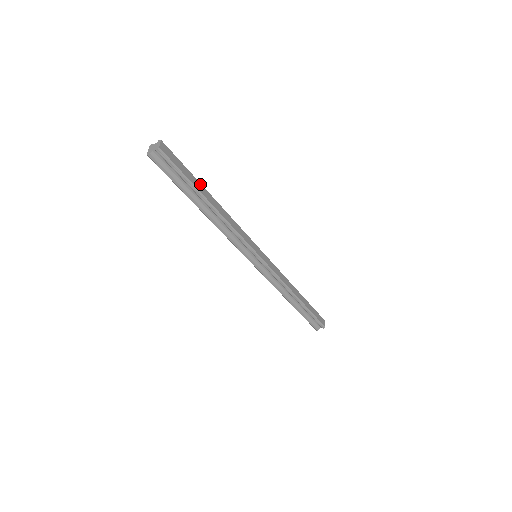
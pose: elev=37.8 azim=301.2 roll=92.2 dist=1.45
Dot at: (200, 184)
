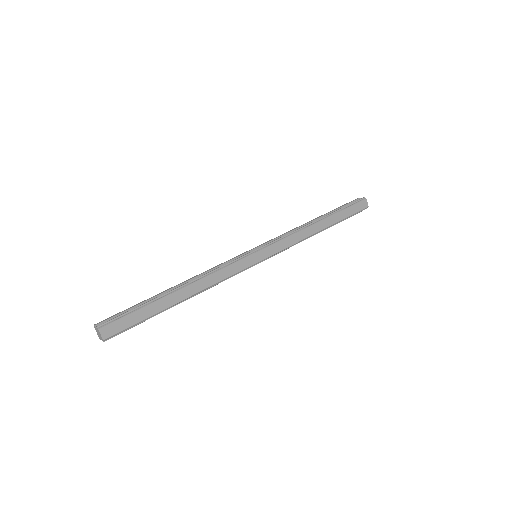
Dot at: (160, 301)
